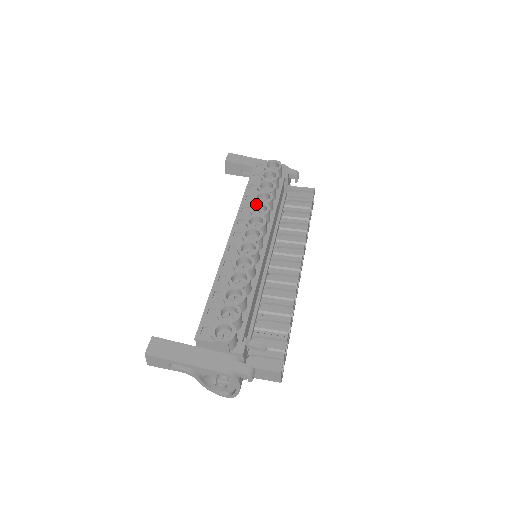
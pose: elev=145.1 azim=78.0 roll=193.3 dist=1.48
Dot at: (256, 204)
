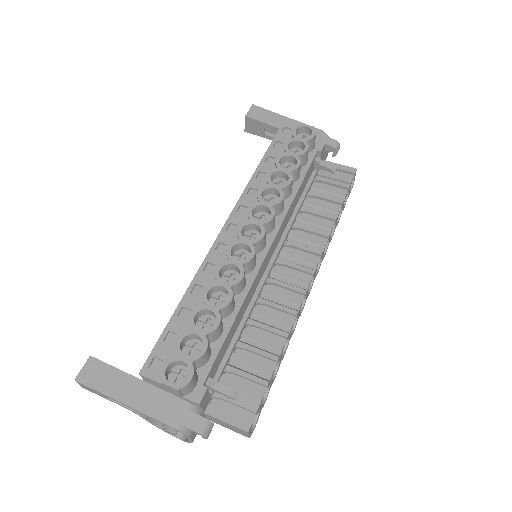
Dot at: (267, 187)
